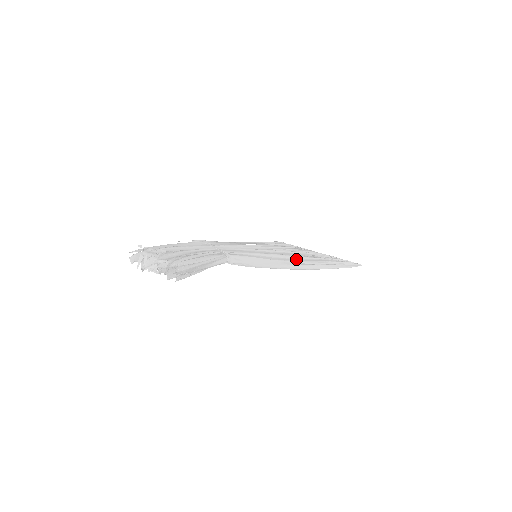
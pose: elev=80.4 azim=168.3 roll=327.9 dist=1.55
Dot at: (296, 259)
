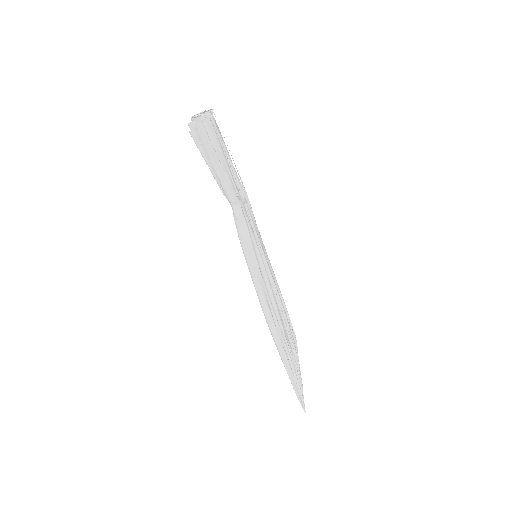
Dot at: (271, 301)
